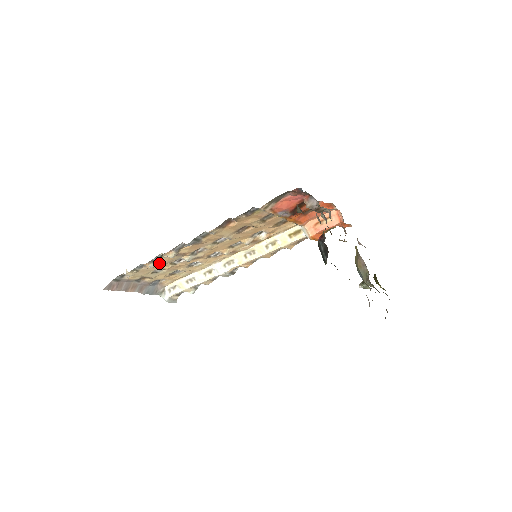
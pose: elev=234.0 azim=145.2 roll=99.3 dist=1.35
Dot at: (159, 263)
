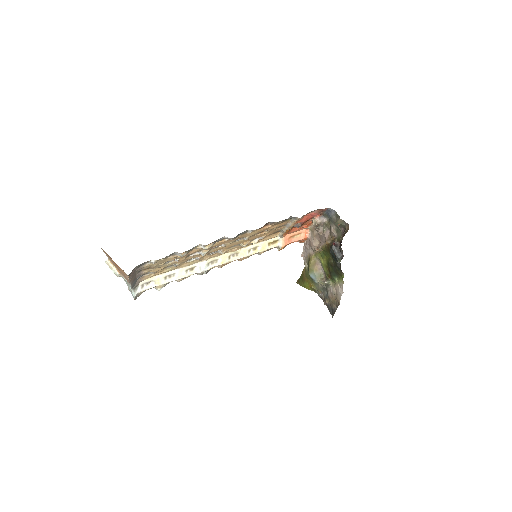
Dot at: (187, 253)
